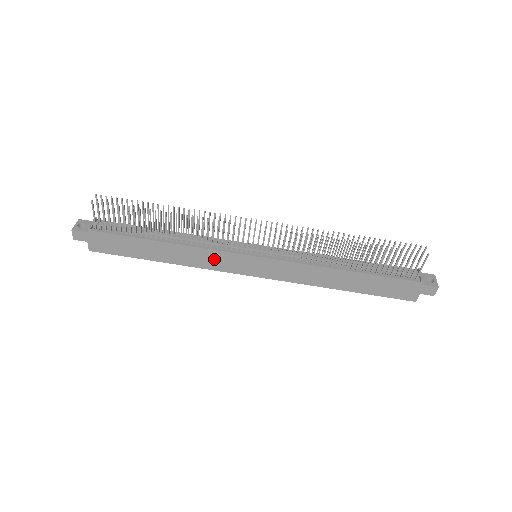
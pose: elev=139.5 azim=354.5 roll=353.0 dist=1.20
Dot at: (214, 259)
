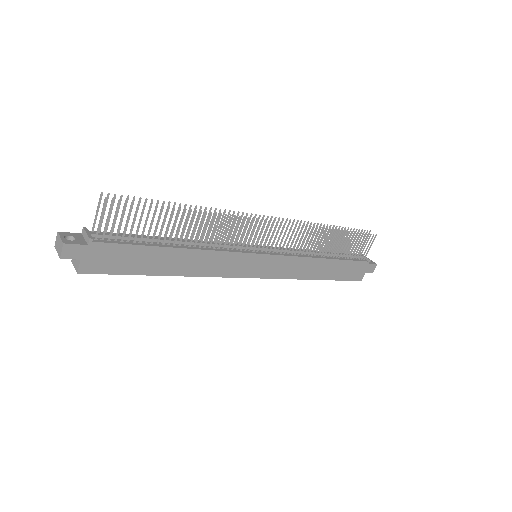
Dot at: (225, 263)
